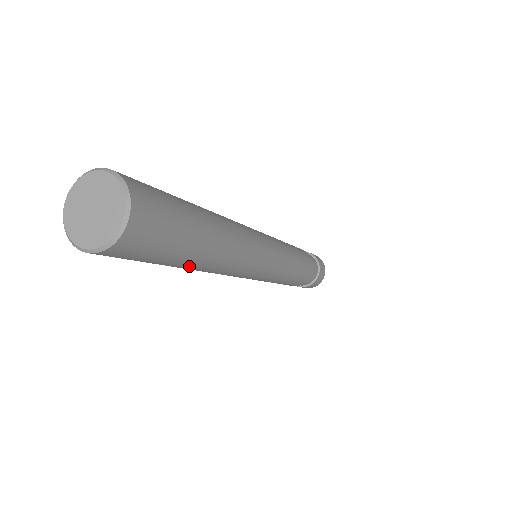
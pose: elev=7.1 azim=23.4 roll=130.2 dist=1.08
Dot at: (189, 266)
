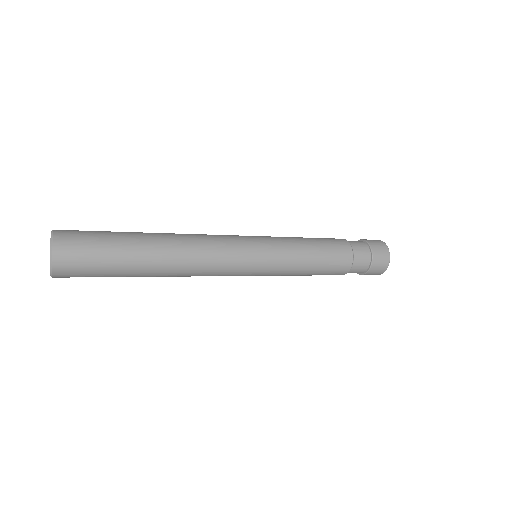
Dot at: (144, 273)
